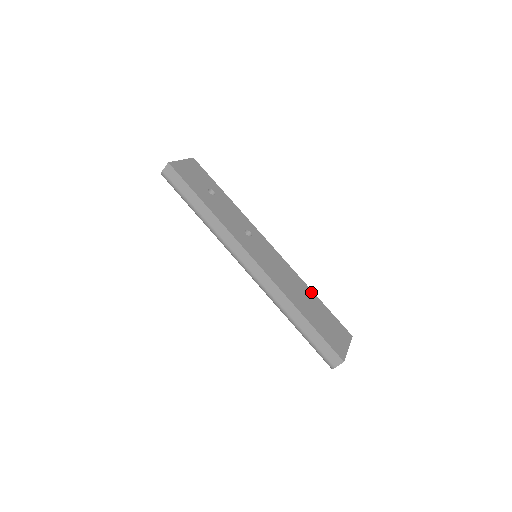
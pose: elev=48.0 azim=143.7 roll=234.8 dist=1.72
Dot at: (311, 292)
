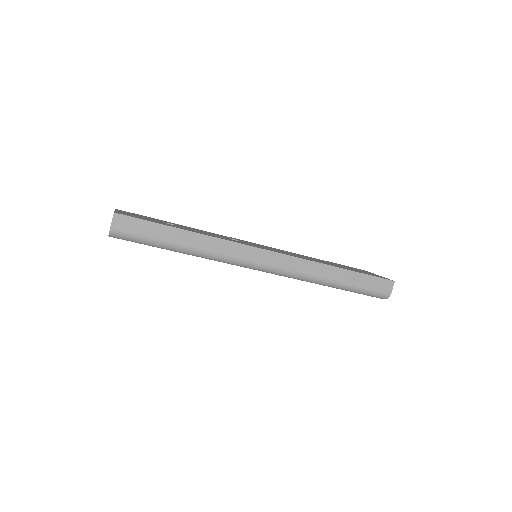
Dot at: (315, 258)
